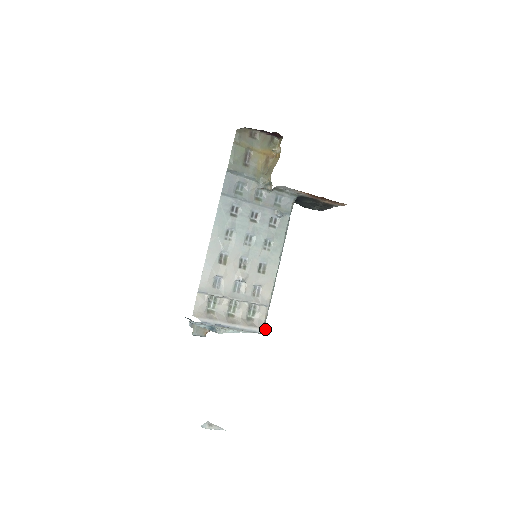
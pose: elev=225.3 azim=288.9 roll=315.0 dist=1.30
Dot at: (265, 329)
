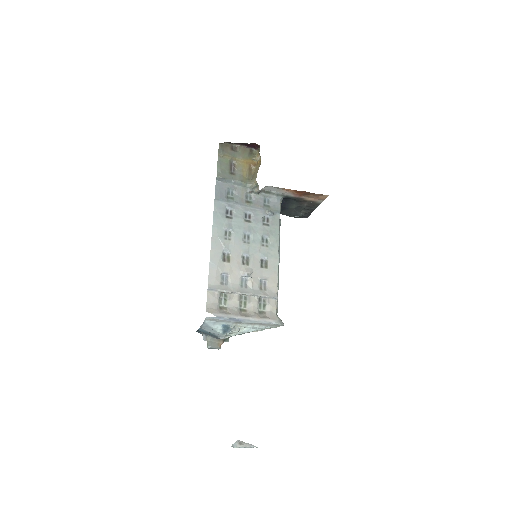
Dot at: (278, 320)
